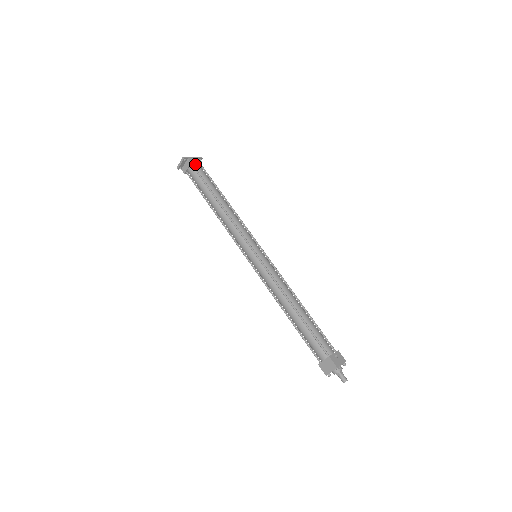
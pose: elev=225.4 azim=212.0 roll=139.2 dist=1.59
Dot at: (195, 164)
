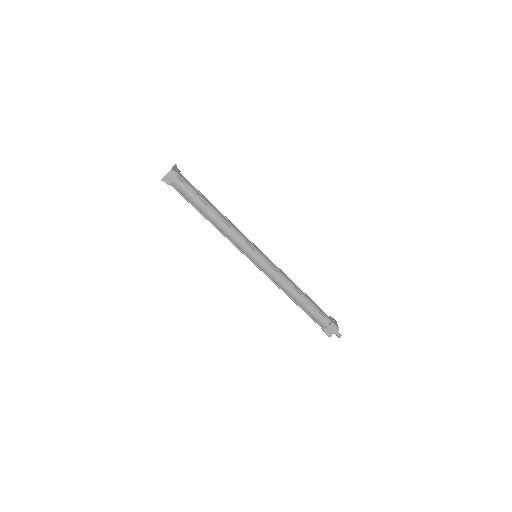
Dot at: (179, 175)
